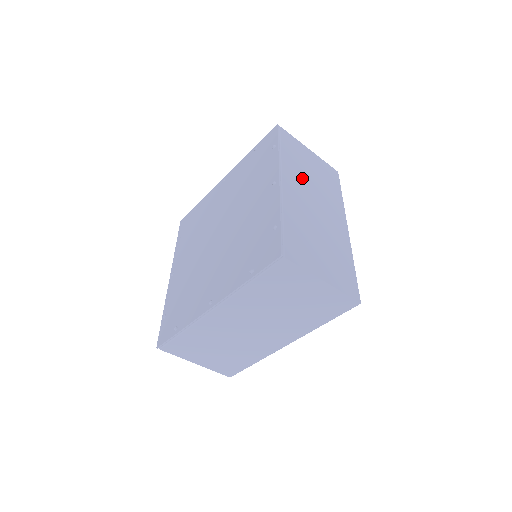
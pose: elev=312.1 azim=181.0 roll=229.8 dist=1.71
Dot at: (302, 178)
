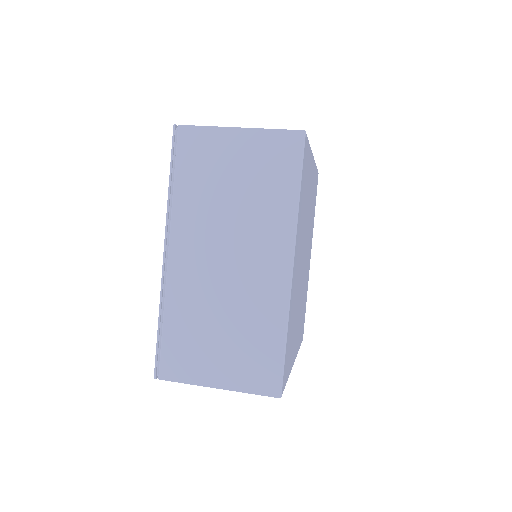
Dot at: occluded
